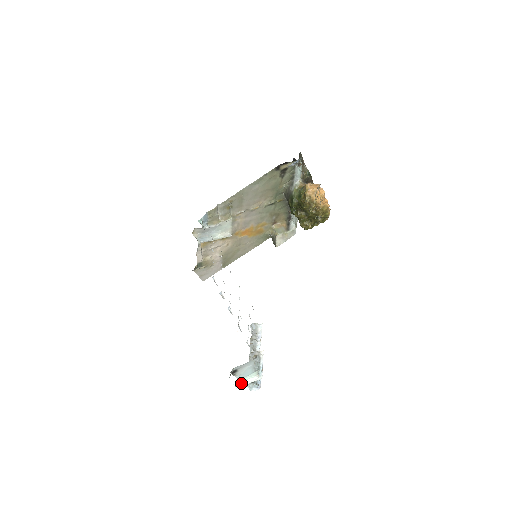
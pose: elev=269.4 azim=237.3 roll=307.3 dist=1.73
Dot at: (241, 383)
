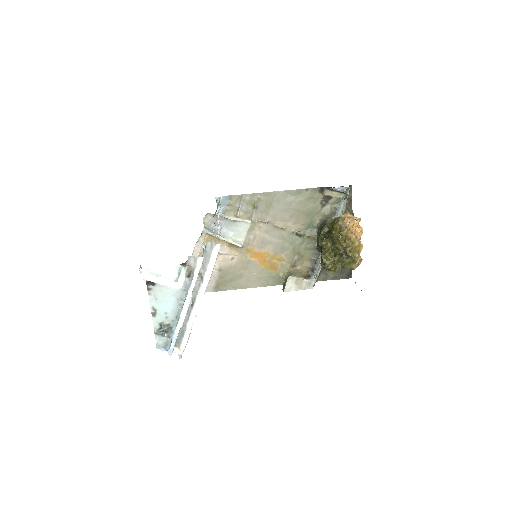
Dot at: (149, 274)
